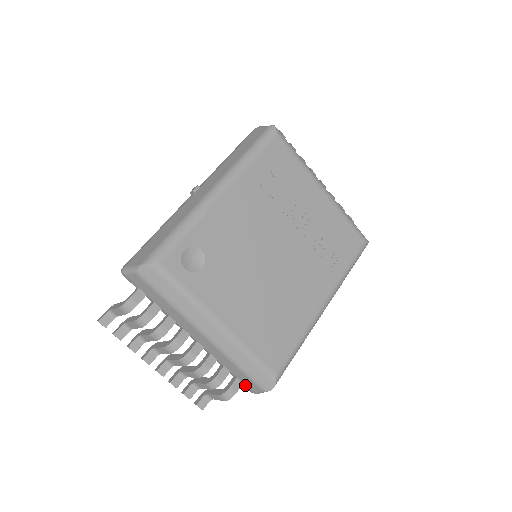
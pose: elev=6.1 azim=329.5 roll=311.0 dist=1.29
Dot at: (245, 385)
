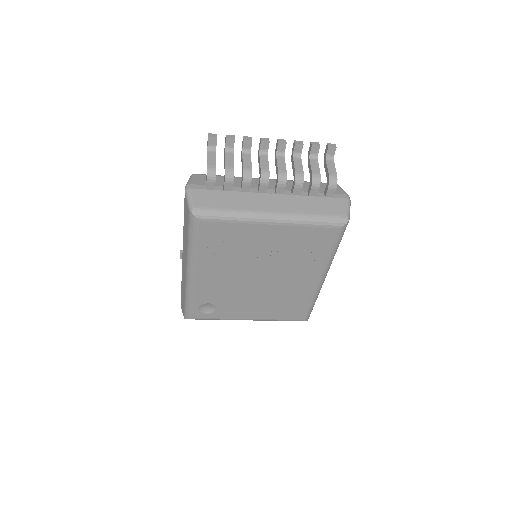
Dot at: occluded
